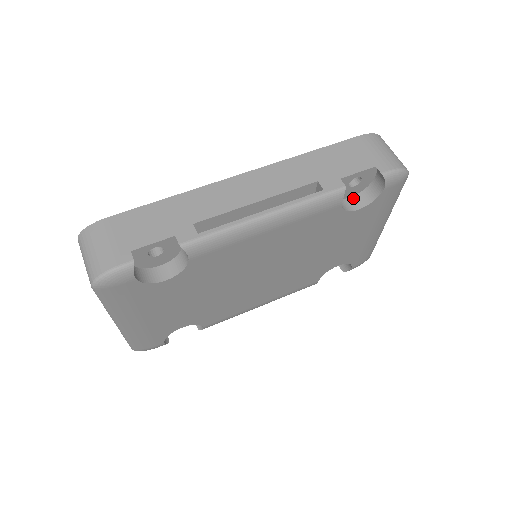
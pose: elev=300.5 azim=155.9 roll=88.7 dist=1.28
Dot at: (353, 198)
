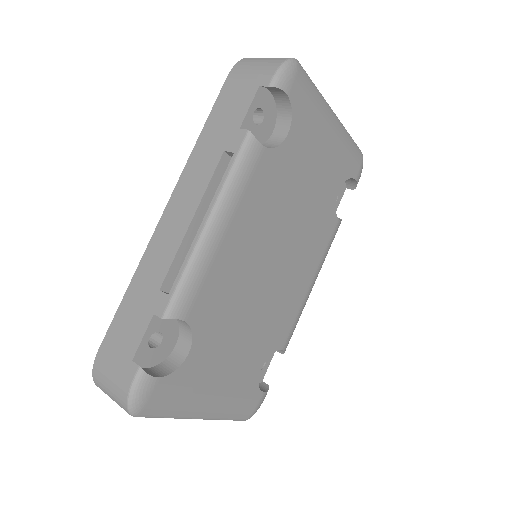
Dot at: (275, 130)
